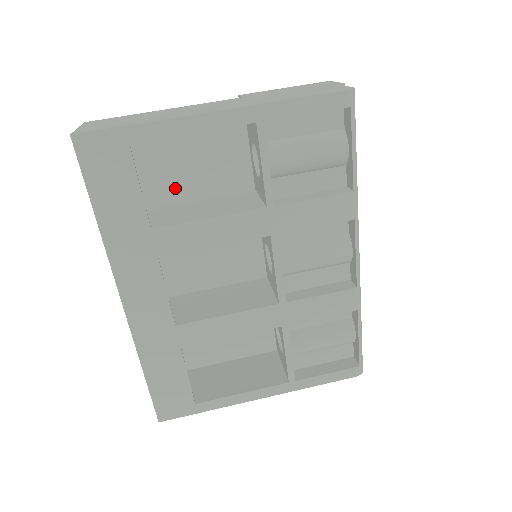
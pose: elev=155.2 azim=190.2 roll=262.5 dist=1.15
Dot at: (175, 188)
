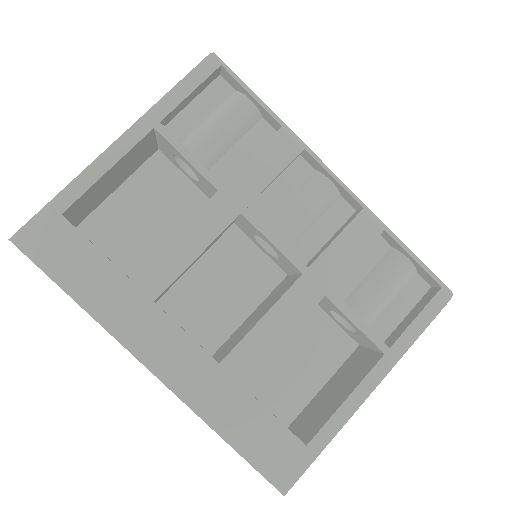
Dot at: (144, 249)
